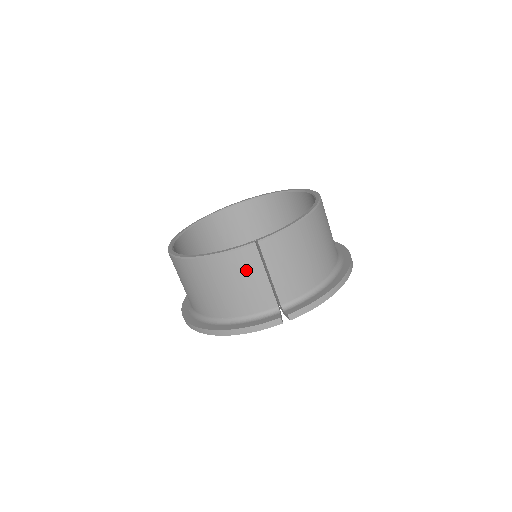
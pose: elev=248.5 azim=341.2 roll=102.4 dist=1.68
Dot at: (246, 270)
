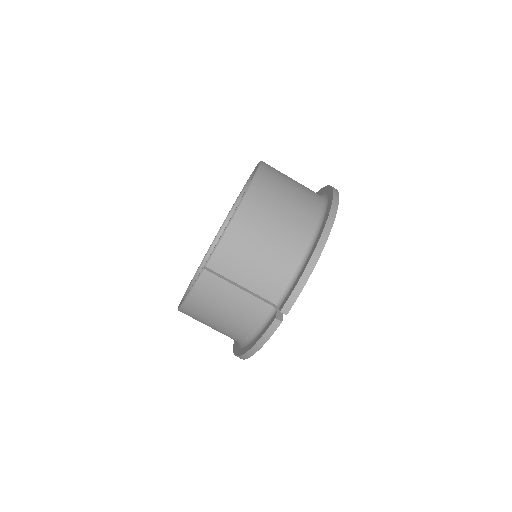
Dot at: (218, 295)
